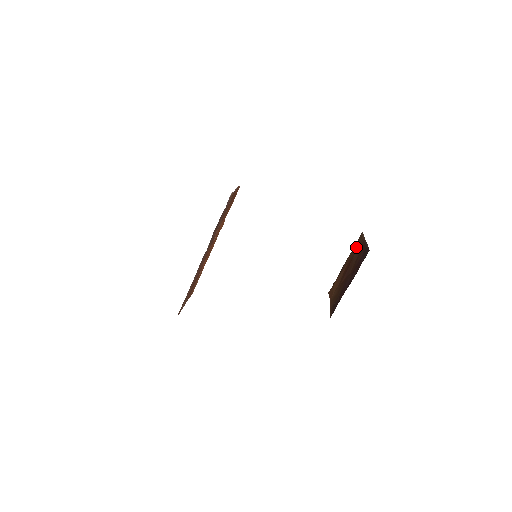
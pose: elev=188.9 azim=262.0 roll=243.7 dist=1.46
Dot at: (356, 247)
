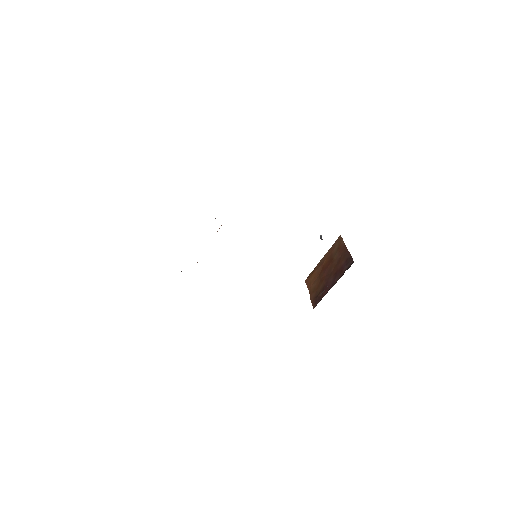
Dot at: (335, 248)
